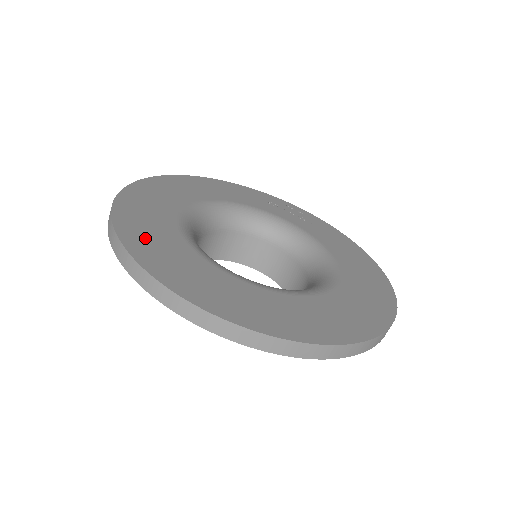
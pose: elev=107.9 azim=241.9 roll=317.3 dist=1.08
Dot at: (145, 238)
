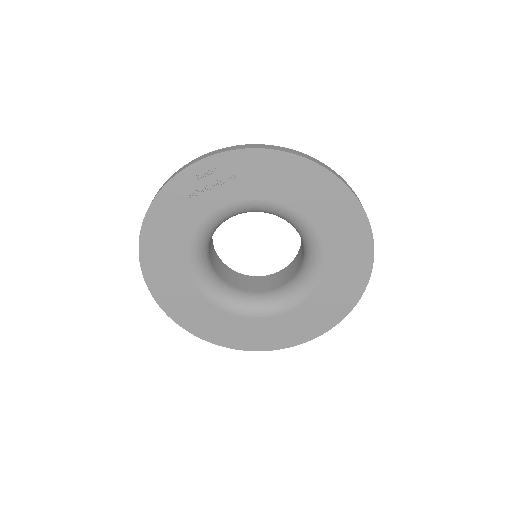
Dot at: (237, 337)
